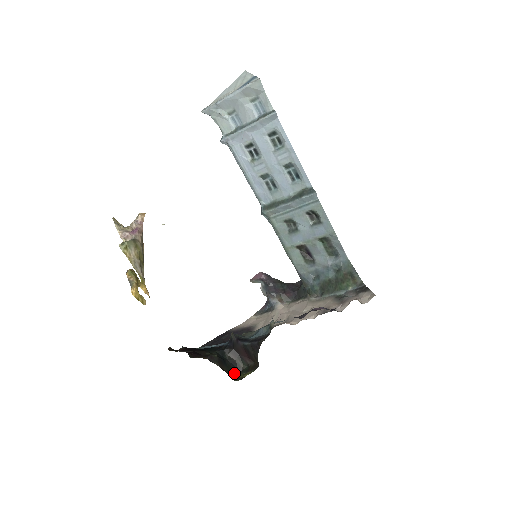
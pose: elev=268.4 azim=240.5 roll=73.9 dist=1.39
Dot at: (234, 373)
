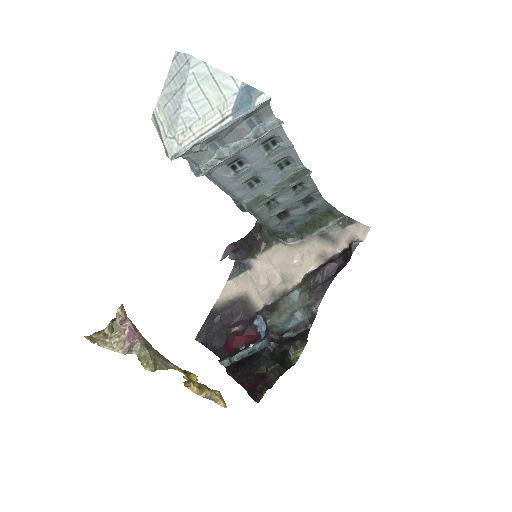
Dot at: (287, 359)
